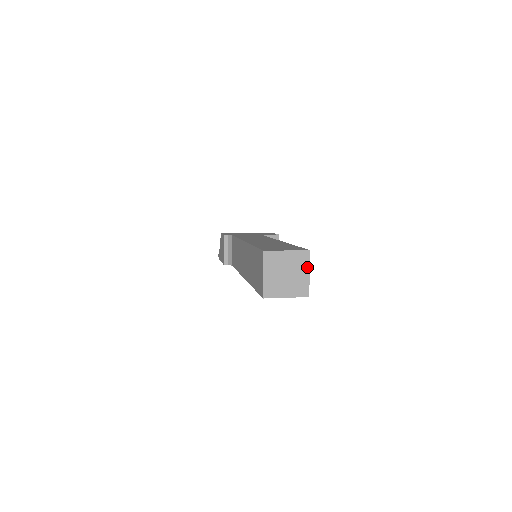
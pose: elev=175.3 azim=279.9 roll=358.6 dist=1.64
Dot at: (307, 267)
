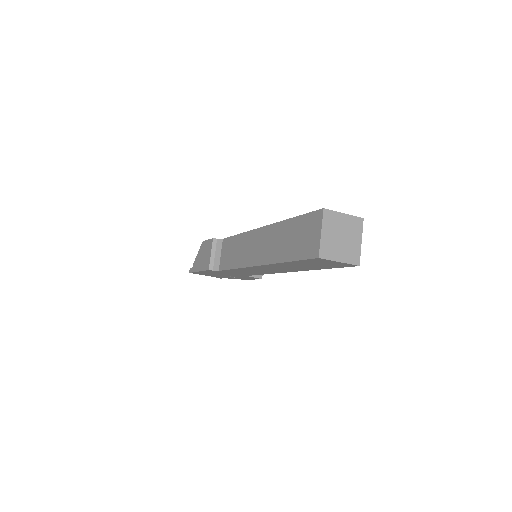
Dot at: (360, 235)
